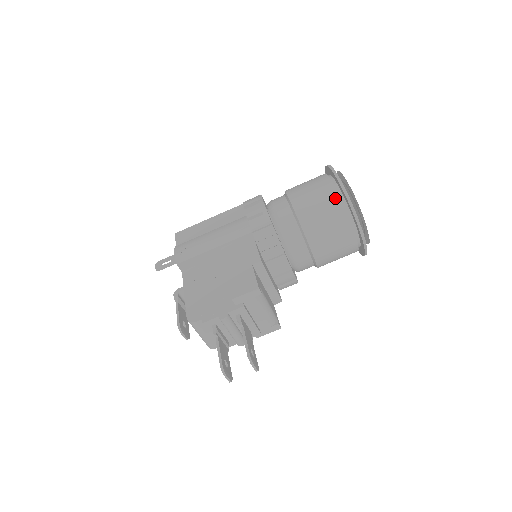
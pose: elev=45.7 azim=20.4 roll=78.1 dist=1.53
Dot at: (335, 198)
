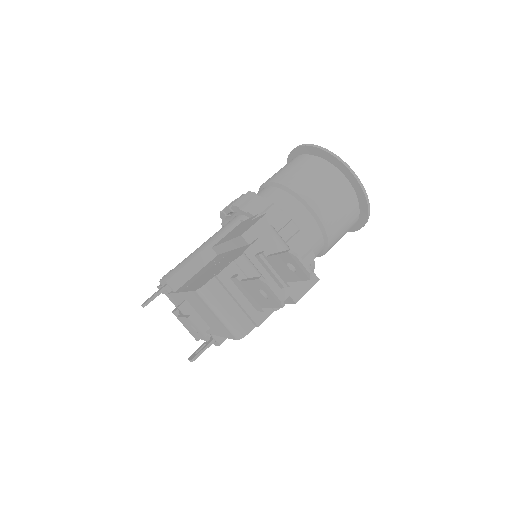
Dot at: (307, 157)
